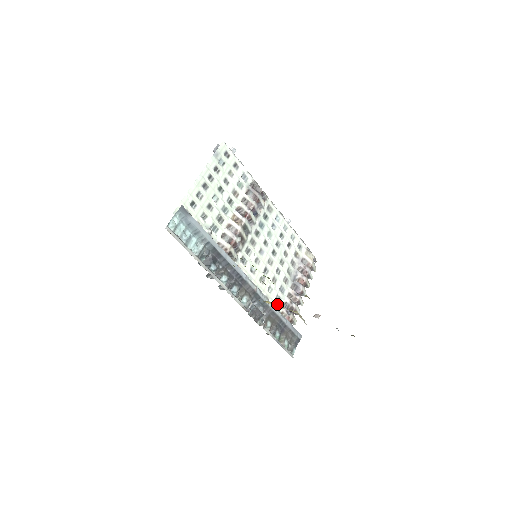
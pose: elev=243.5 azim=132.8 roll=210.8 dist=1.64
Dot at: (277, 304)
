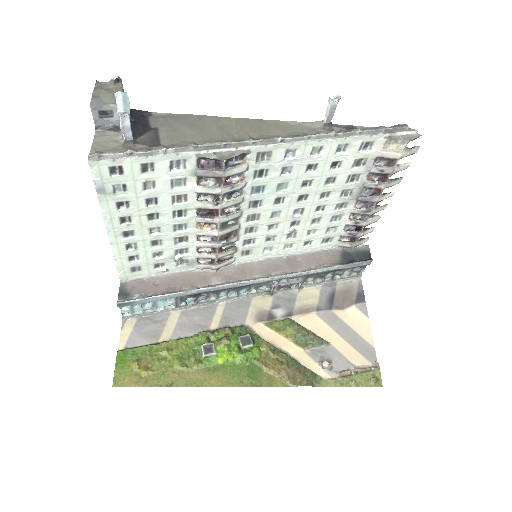
Dot at: (331, 234)
